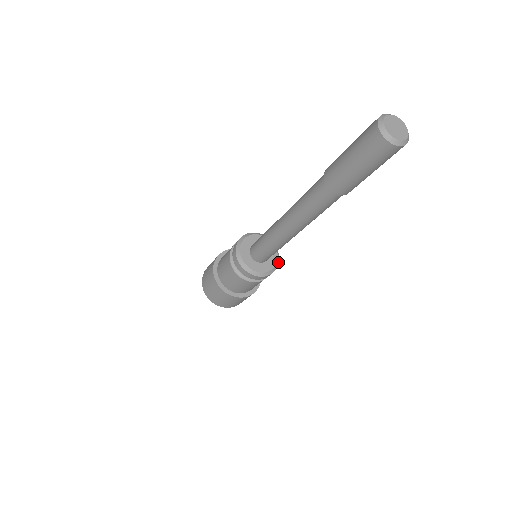
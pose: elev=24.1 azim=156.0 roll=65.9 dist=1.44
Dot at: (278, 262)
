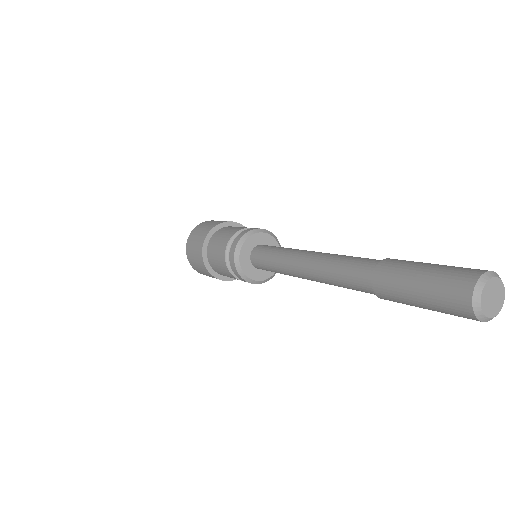
Dot at: occluded
